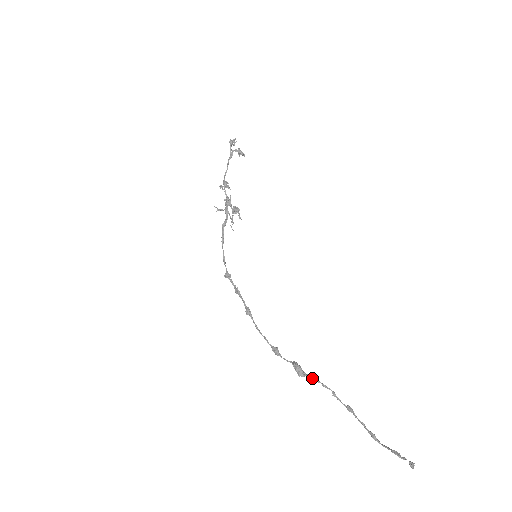
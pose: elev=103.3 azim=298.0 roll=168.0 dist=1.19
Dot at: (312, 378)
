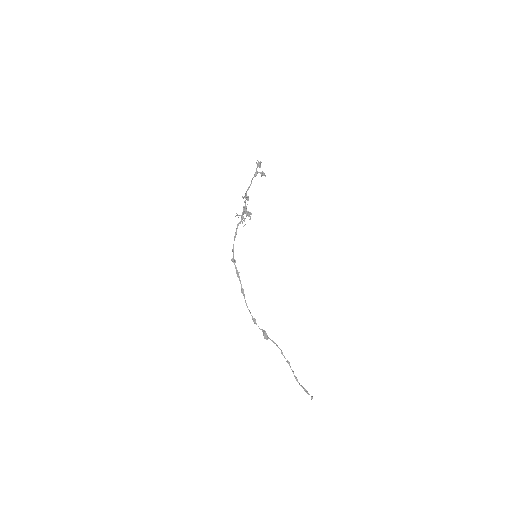
Dot at: (272, 341)
